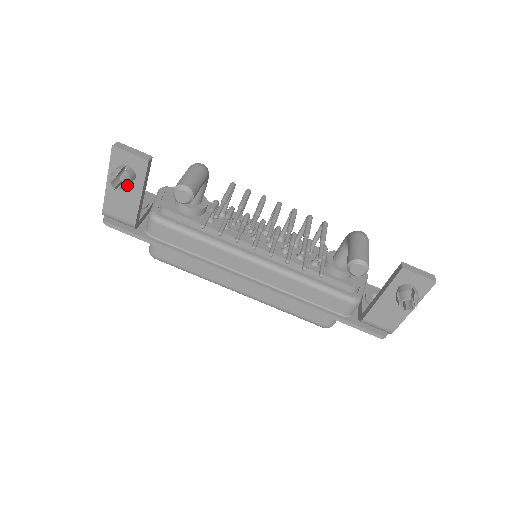
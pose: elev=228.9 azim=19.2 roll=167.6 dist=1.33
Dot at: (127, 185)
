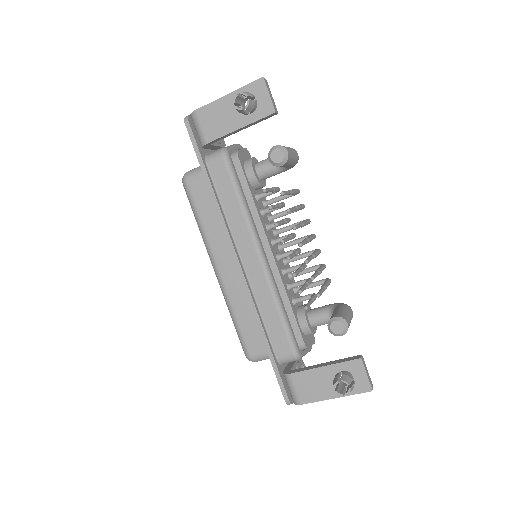
Dot at: (245, 110)
